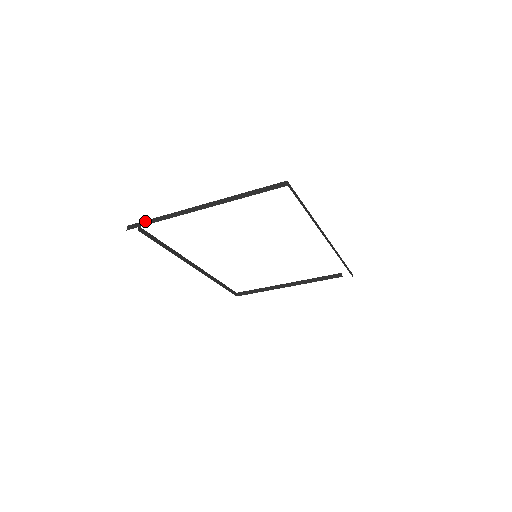
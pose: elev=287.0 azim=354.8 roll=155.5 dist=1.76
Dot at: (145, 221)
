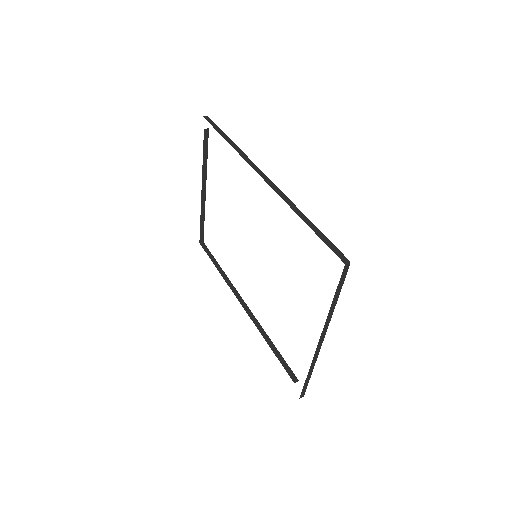
Dot at: (202, 232)
